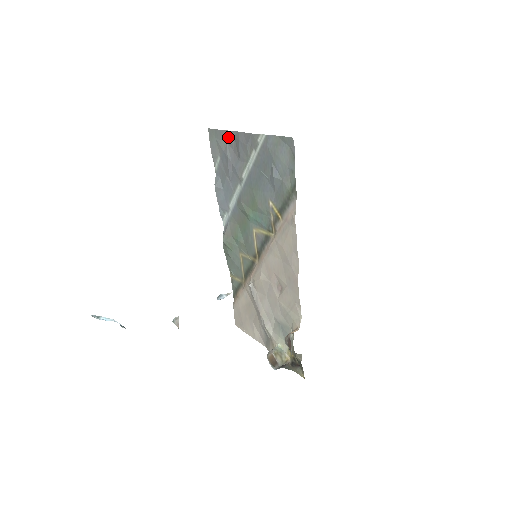
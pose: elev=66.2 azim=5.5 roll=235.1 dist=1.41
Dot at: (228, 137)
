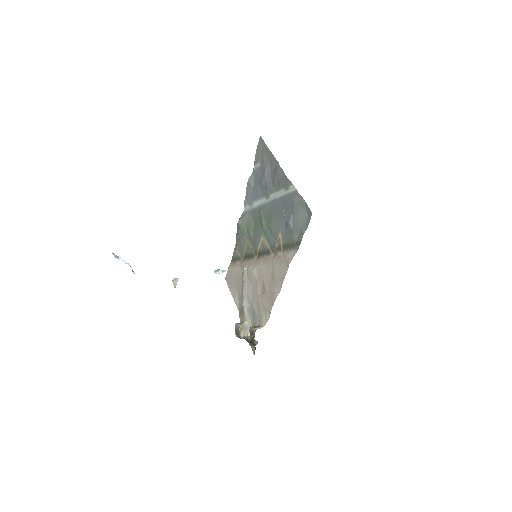
Dot at: (271, 159)
